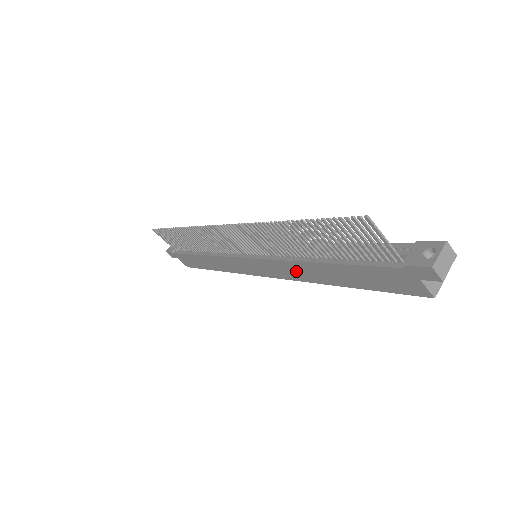
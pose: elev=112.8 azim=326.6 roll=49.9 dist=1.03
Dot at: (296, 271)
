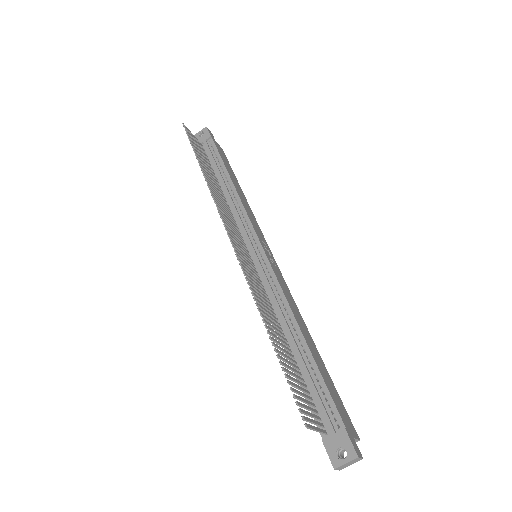
Dot at: occluded
